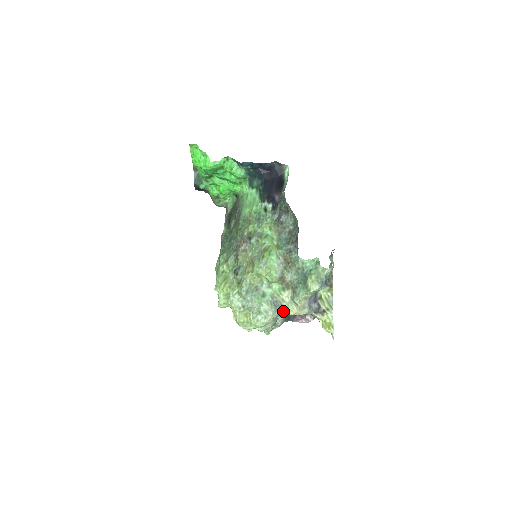
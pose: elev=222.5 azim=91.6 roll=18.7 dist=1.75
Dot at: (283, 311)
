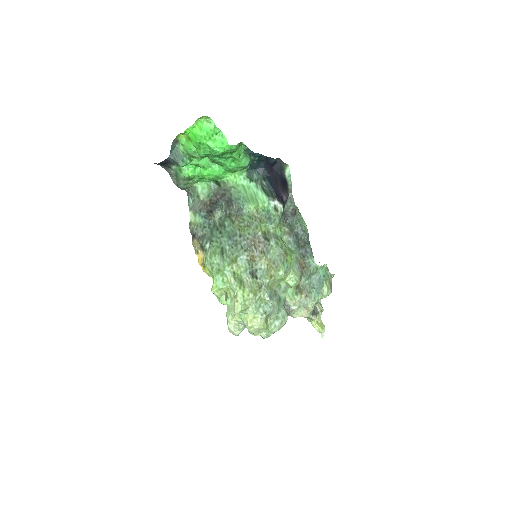
Dot at: (288, 314)
